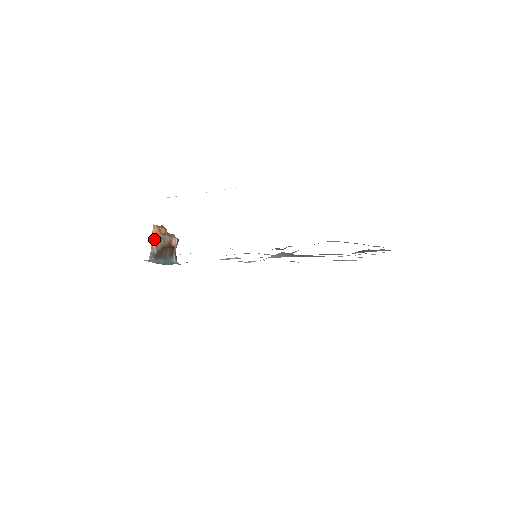
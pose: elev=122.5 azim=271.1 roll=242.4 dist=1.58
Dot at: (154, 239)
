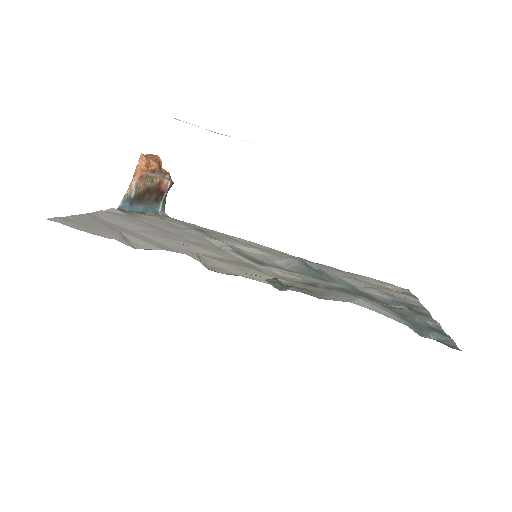
Dot at: (136, 176)
